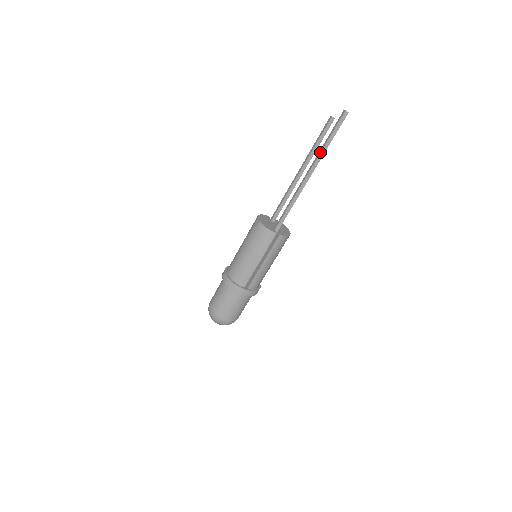
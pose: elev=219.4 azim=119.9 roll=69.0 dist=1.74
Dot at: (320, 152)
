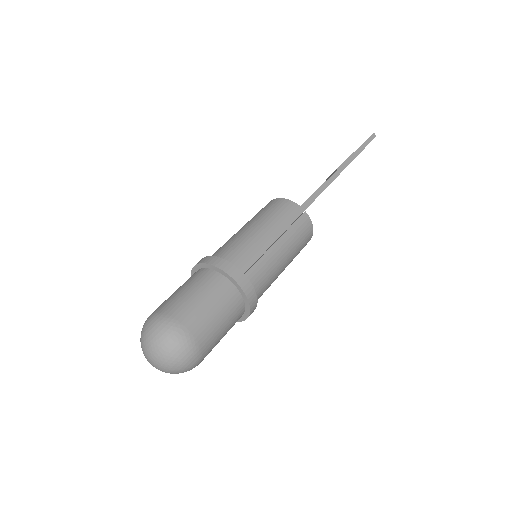
Dot at: (351, 155)
